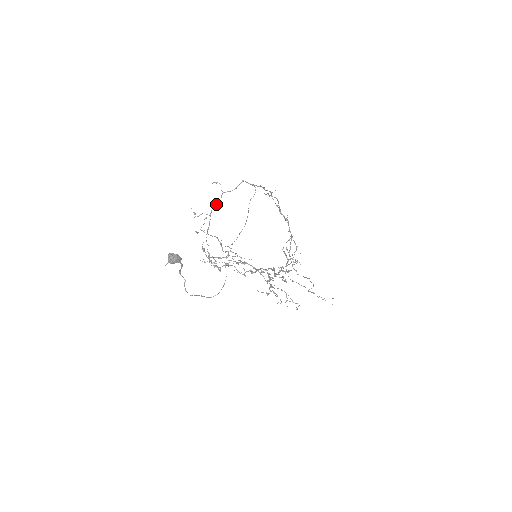
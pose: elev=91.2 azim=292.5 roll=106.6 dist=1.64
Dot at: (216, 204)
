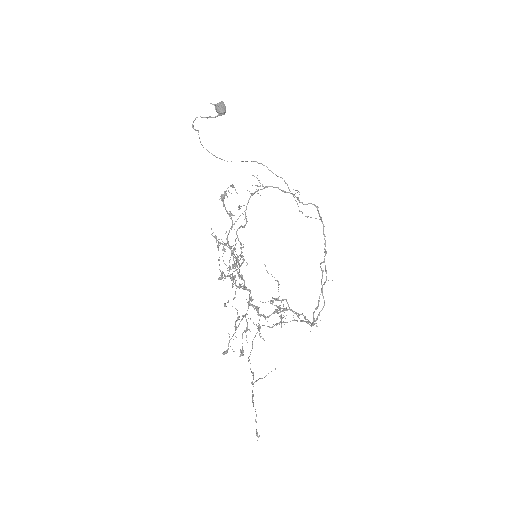
Dot at: (280, 189)
